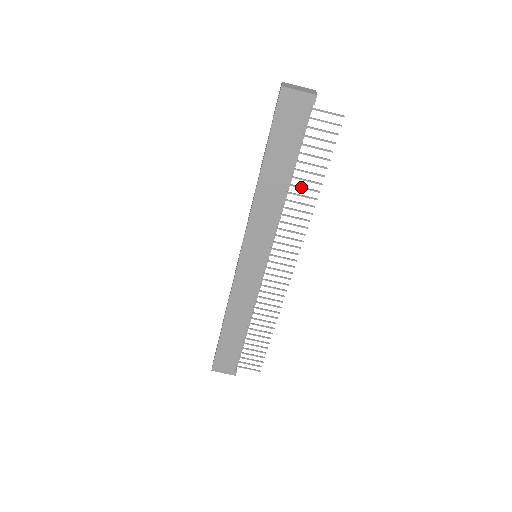
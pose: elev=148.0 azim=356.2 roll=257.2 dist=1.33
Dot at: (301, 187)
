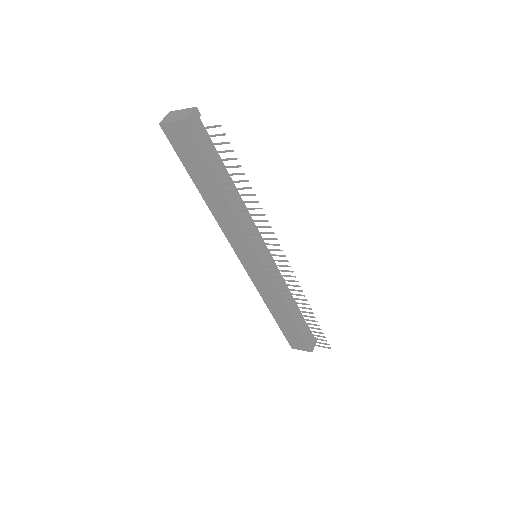
Dot at: (239, 195)
